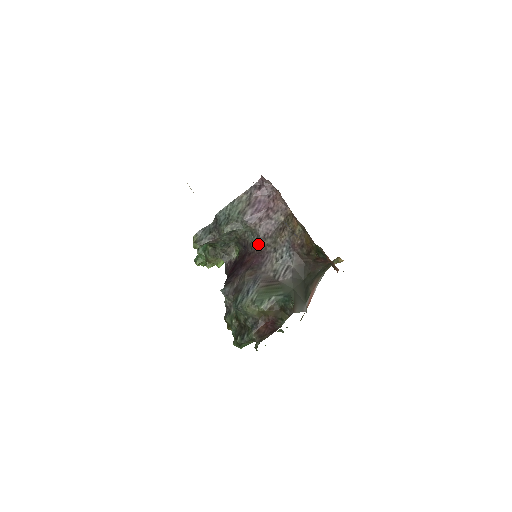
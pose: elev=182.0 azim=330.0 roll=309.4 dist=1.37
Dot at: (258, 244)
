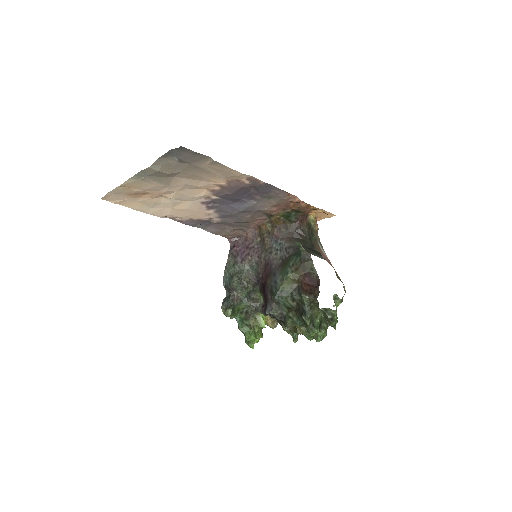
Dot at: (260, 265)
